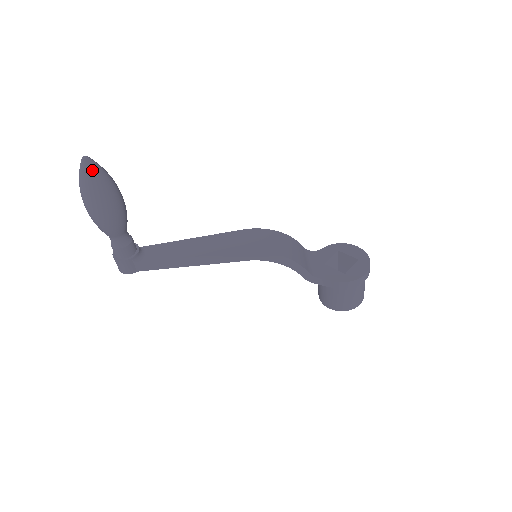
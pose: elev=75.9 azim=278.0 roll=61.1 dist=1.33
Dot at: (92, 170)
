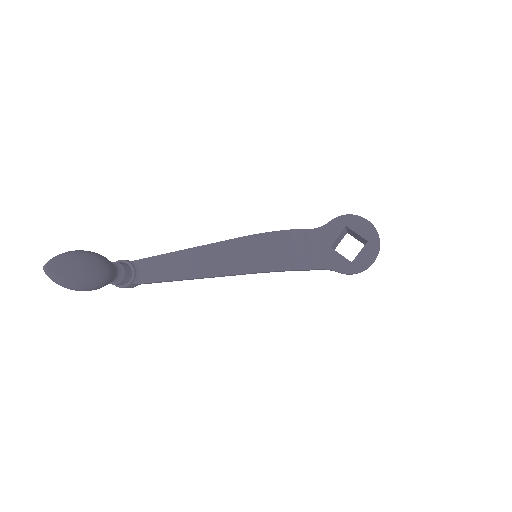
Dot at: (60, 276)
